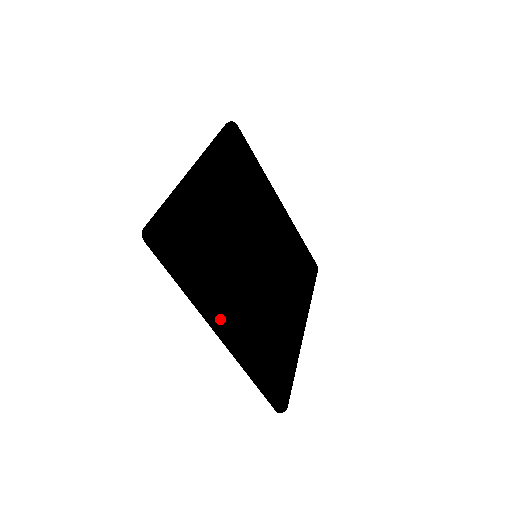
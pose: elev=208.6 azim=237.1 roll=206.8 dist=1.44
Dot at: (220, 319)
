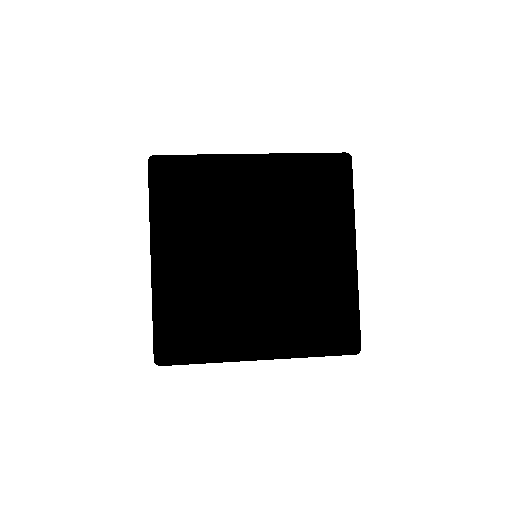
Dot at: (246, 357)
